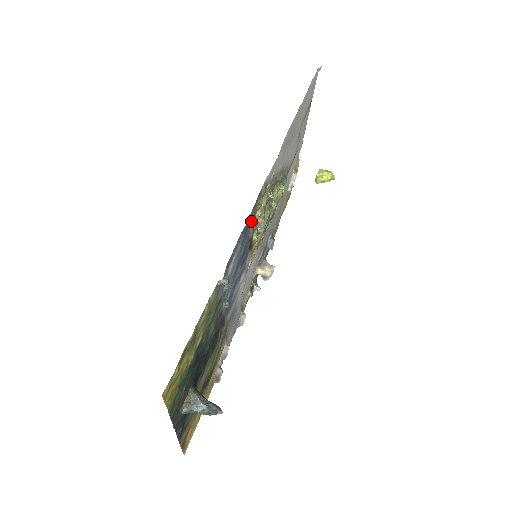
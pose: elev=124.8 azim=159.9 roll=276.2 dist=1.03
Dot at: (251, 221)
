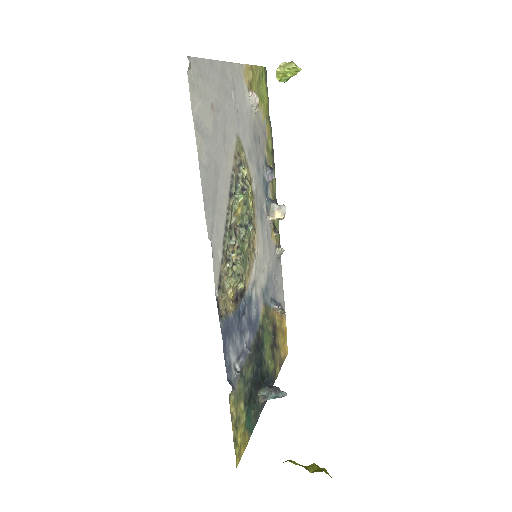
Dot at: (227, 313)
